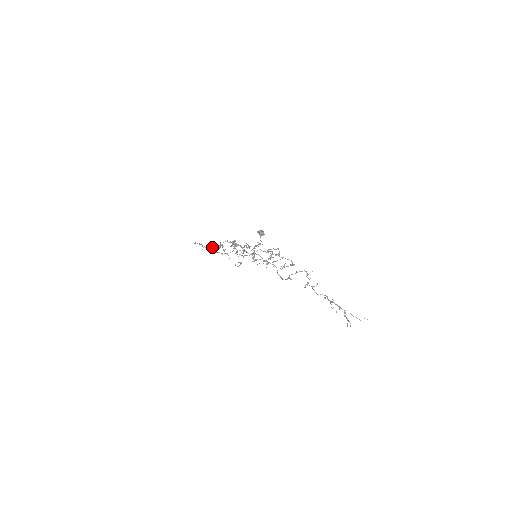
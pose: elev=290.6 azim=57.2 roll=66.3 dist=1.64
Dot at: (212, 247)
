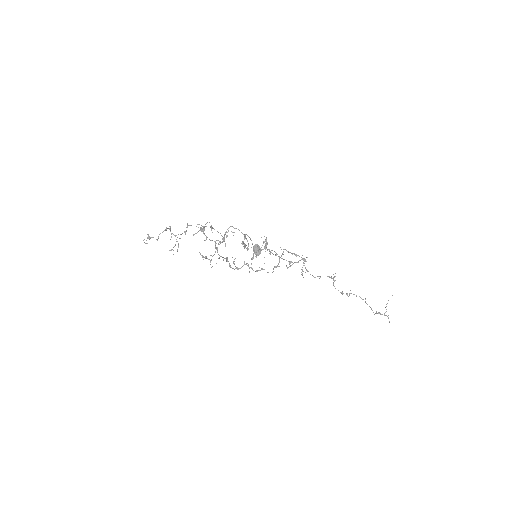
Dot at: occluded
